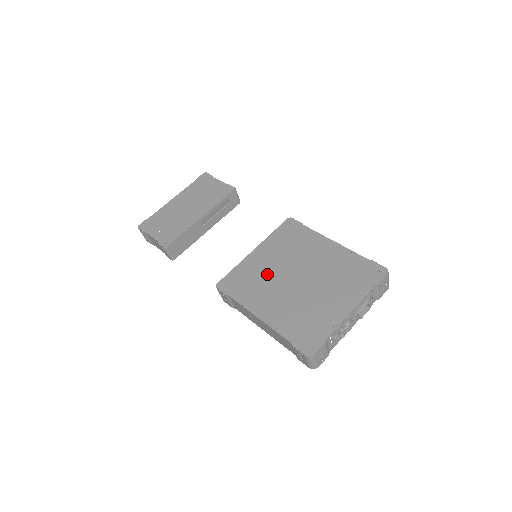
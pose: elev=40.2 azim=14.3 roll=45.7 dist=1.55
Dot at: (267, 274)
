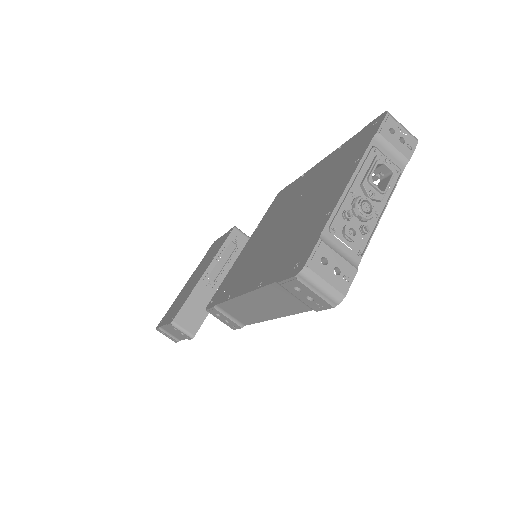
Dot at: (254, 250)
